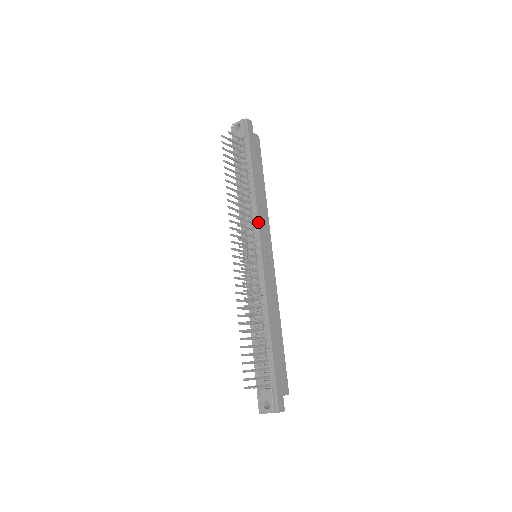
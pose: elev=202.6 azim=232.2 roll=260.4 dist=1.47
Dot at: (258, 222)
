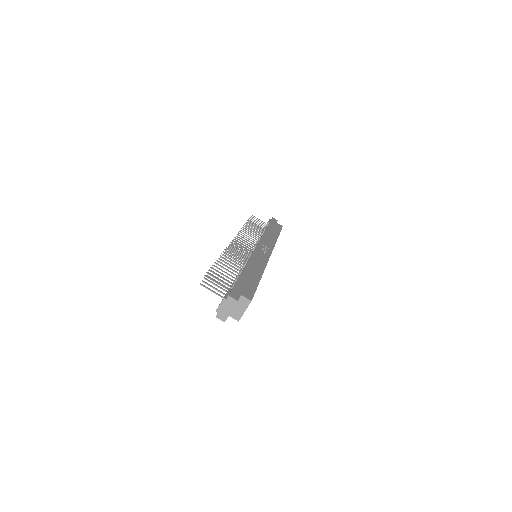
Dot at: (260, 238)
